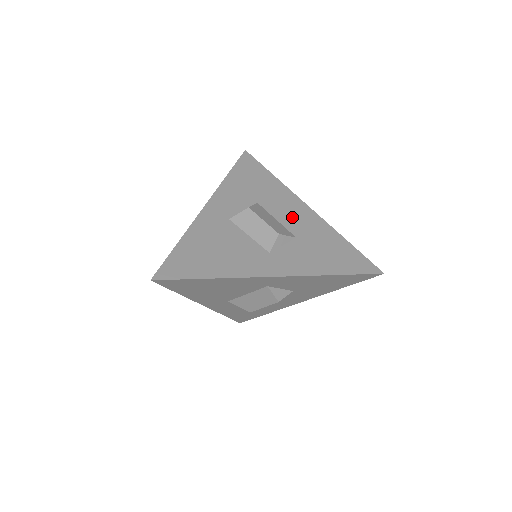
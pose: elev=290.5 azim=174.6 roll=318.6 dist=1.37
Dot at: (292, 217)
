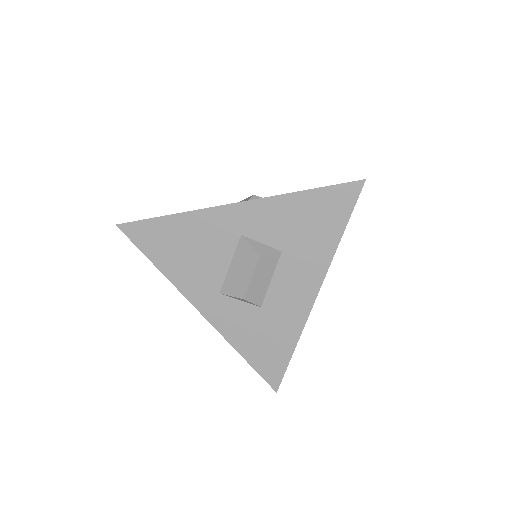
Dot at: occluded
